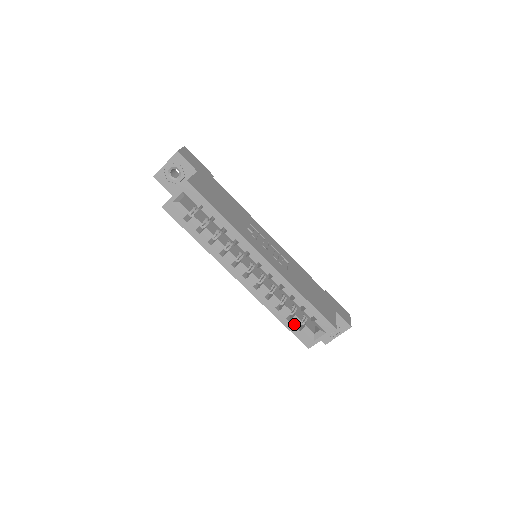
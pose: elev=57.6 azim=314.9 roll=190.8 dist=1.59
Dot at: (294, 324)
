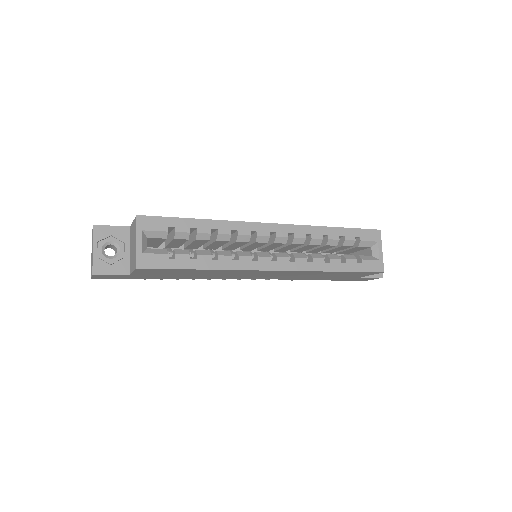
Dot at: (352, 262)
